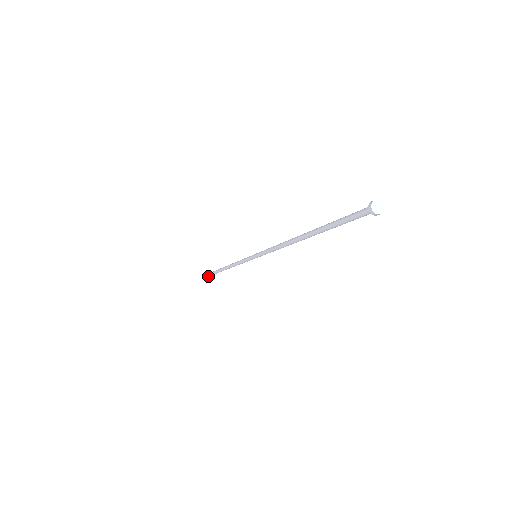
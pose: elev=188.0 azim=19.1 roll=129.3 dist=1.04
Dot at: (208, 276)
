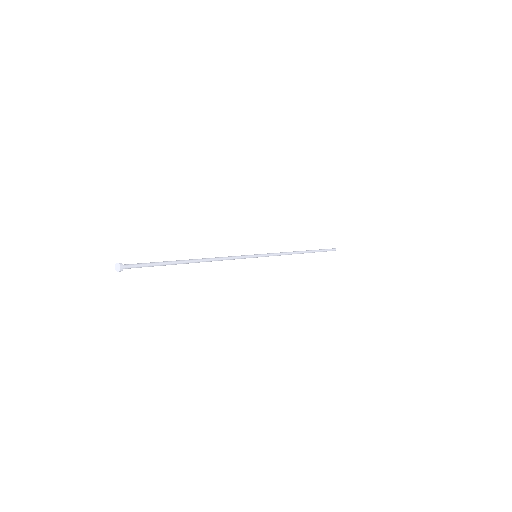
Dot at: (332, 250)
